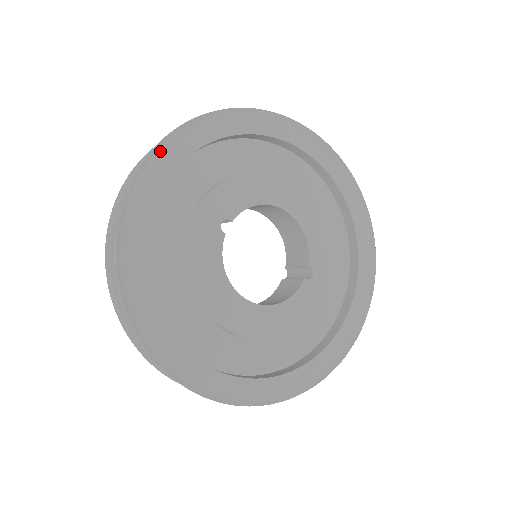
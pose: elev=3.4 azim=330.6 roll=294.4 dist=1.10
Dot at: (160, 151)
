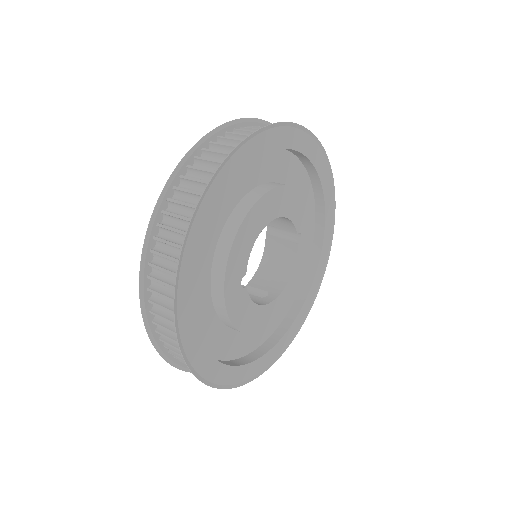
Dot at: (178, 299)
